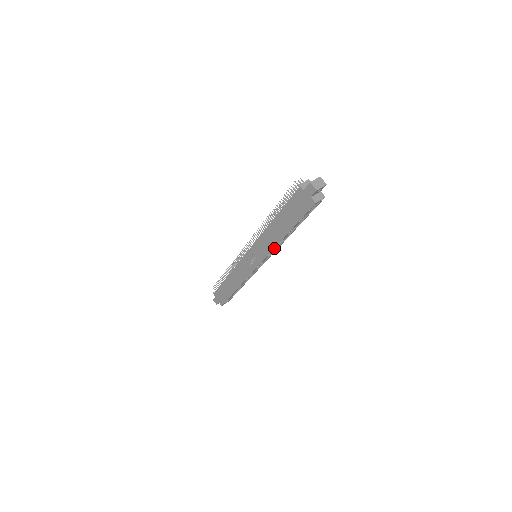
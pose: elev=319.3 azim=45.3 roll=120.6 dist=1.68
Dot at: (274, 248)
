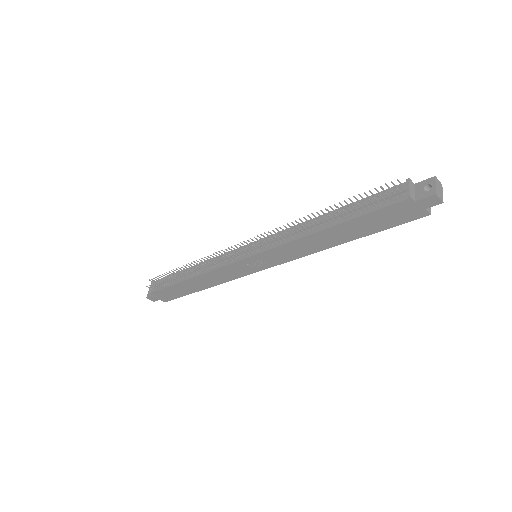
Dot at: (310, 254)
